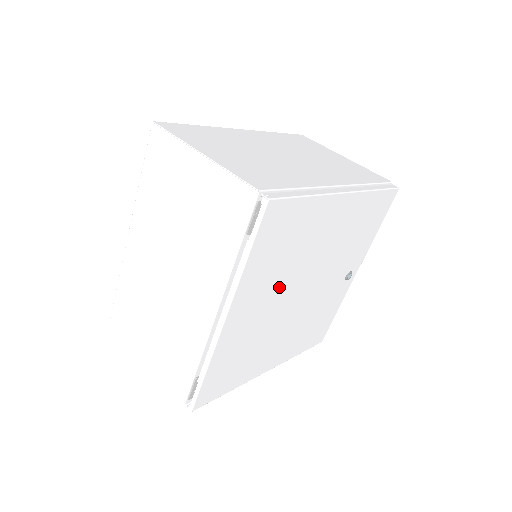
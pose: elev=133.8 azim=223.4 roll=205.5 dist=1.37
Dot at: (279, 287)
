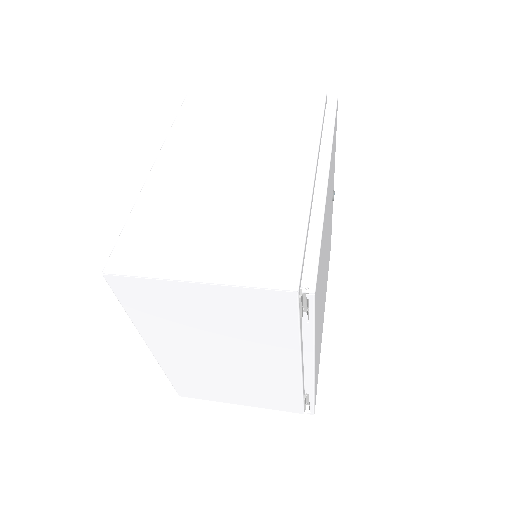
Dot at: (321, 293)
